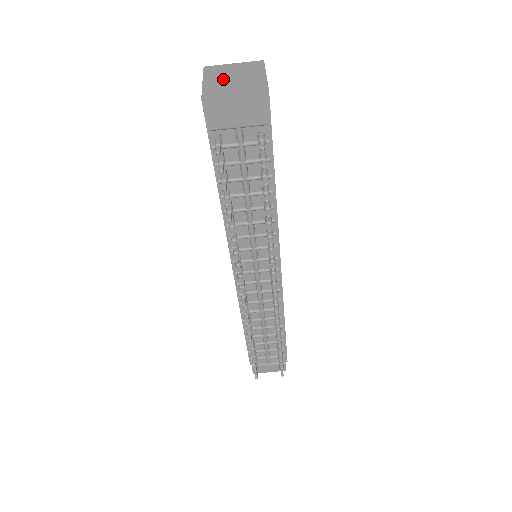
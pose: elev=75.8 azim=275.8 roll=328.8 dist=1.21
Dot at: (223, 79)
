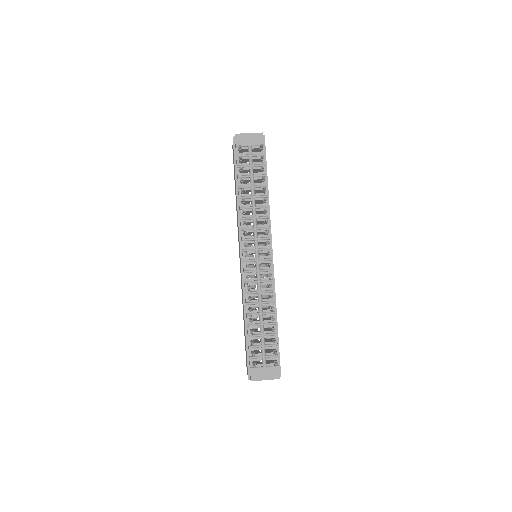
Dot at: occluded
